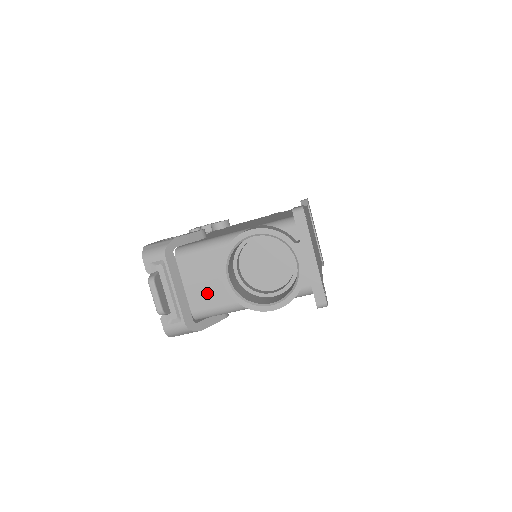
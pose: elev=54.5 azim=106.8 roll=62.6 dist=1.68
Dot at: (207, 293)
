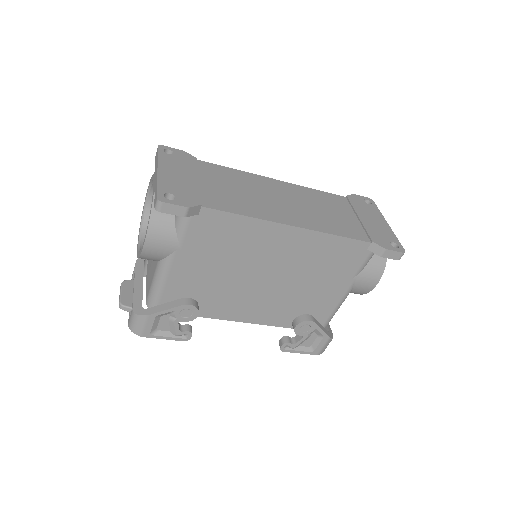
Dot at: (150, 276)
